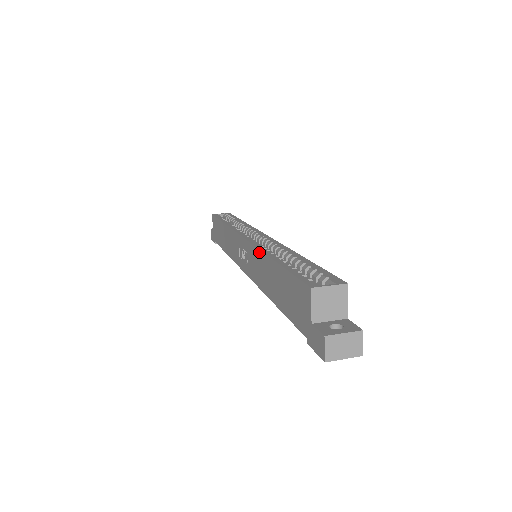
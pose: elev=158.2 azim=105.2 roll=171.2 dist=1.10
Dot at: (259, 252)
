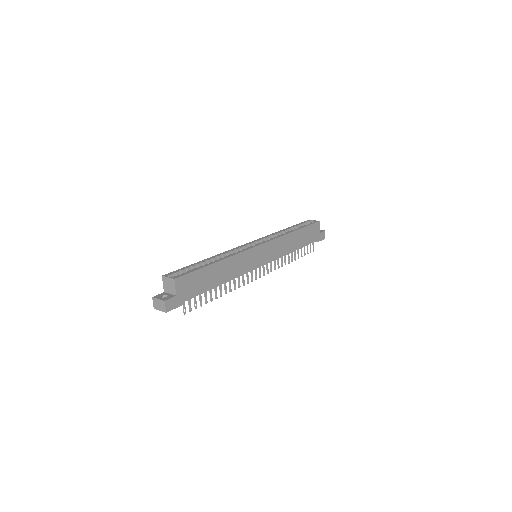
Dot at: occluded
